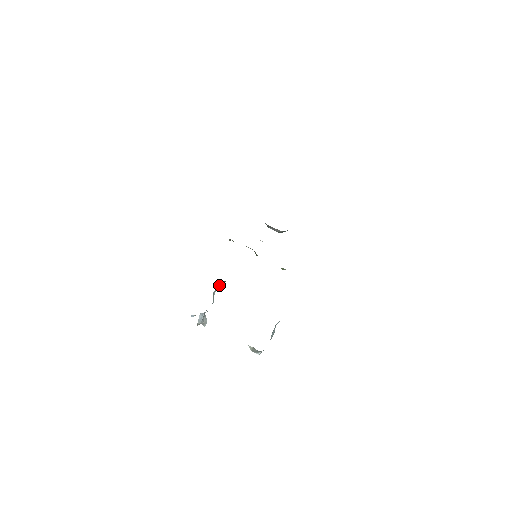
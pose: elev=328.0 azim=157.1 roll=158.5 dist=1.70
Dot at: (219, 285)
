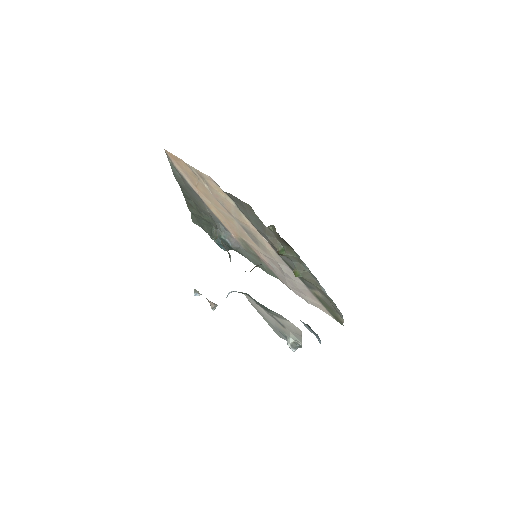
Dot at: (254, 267)
